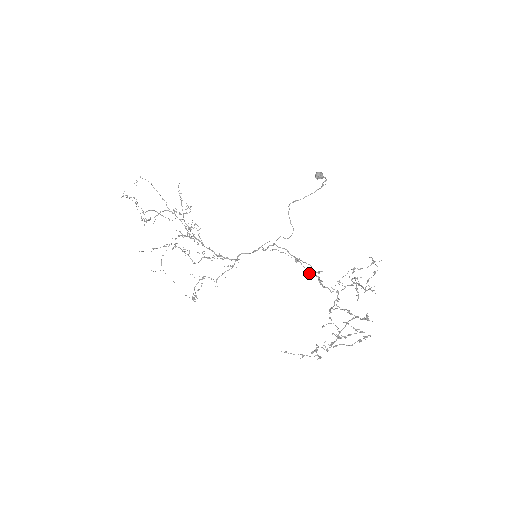
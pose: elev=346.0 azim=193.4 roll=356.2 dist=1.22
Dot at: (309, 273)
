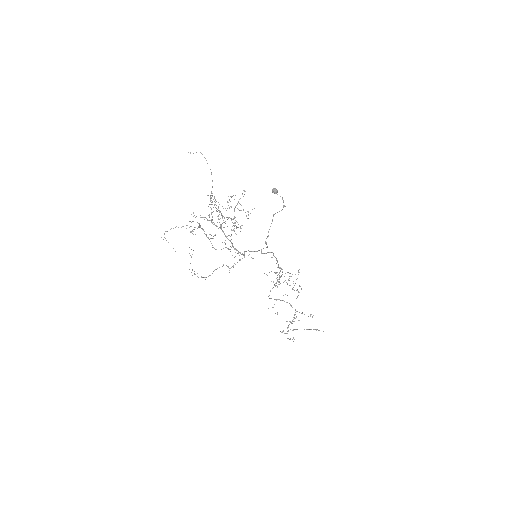
Dot at: occluded
